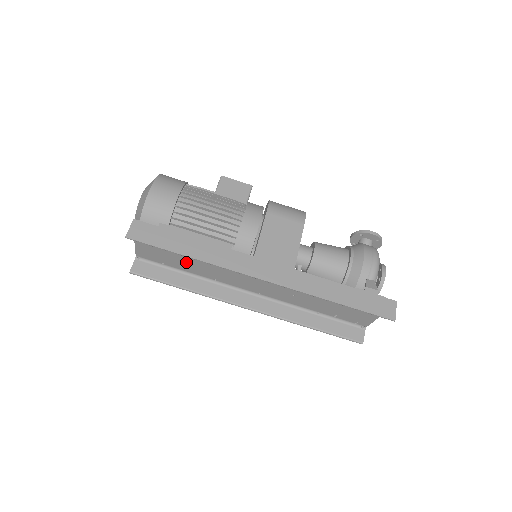
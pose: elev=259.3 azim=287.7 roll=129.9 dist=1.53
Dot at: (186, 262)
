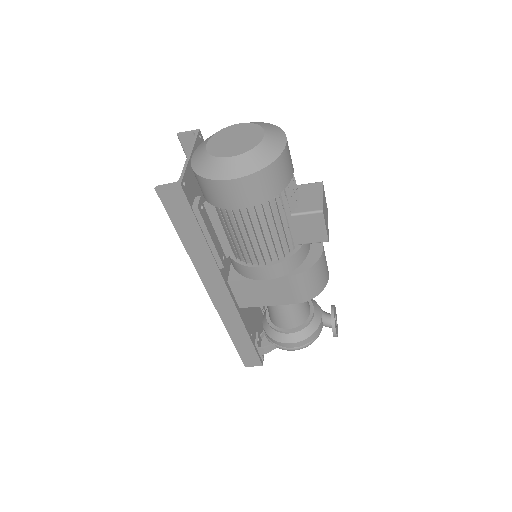
Dot at: occluded
